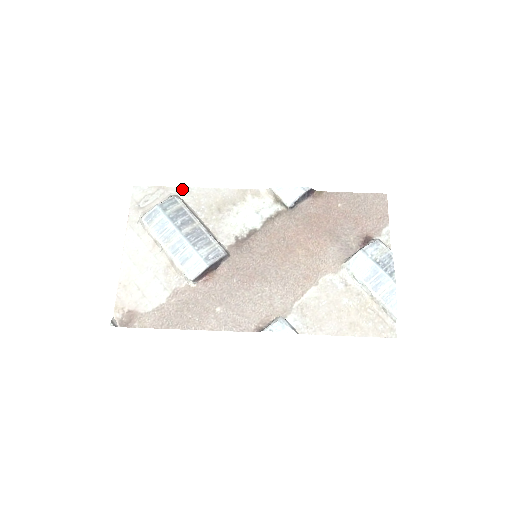
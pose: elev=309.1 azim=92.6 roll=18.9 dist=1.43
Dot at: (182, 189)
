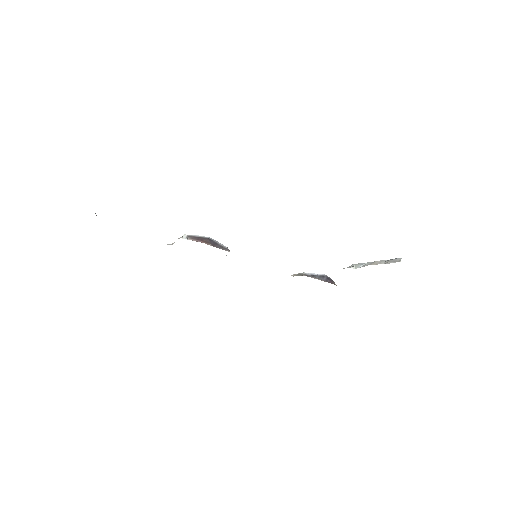
Dot at: occluded
